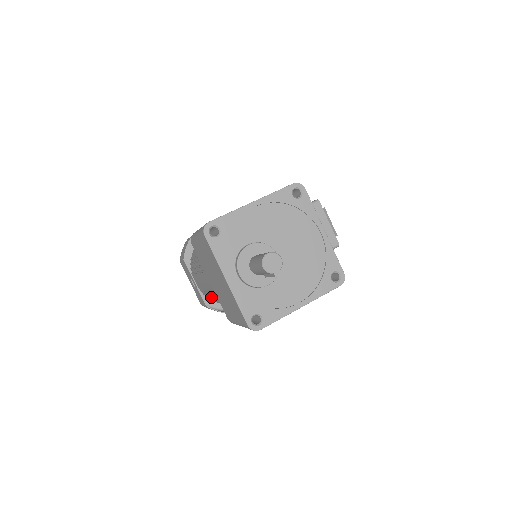
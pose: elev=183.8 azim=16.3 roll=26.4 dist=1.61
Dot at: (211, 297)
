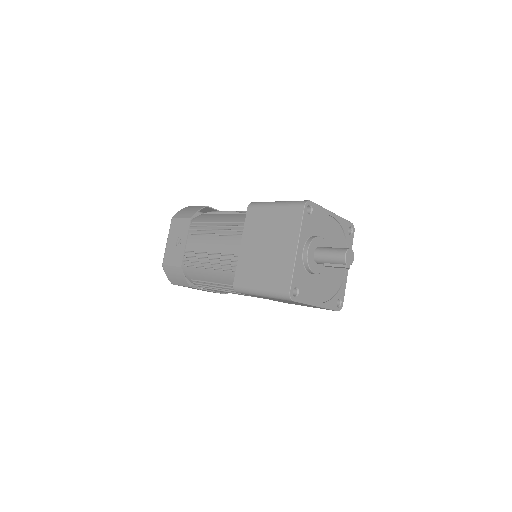
Dot at: (202, 261)
